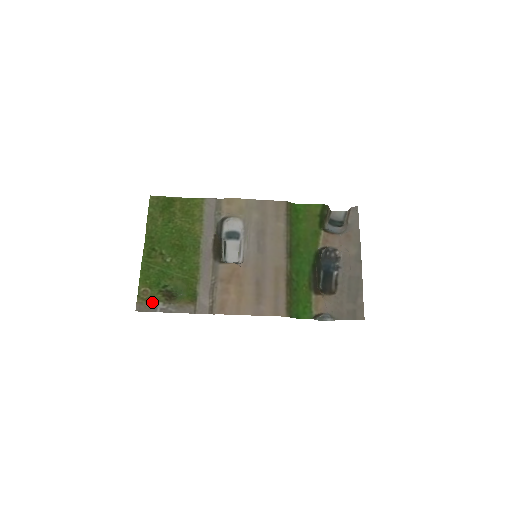
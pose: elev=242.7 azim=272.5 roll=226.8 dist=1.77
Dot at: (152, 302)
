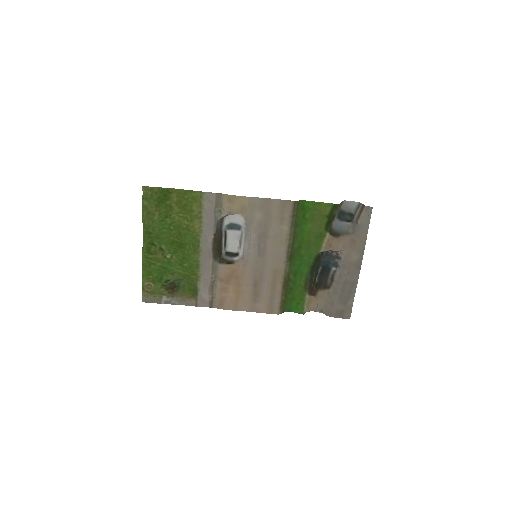
Dot at: (156, 295)
